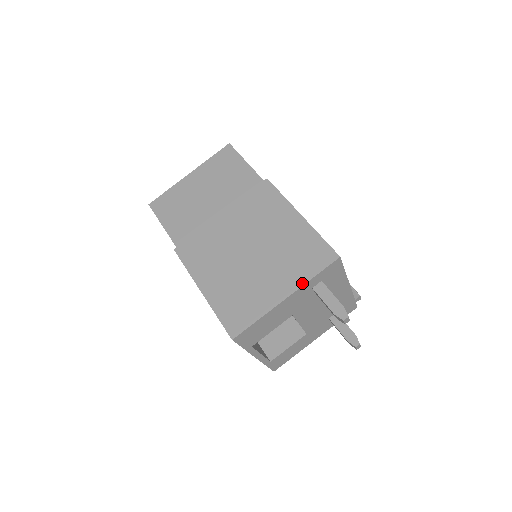
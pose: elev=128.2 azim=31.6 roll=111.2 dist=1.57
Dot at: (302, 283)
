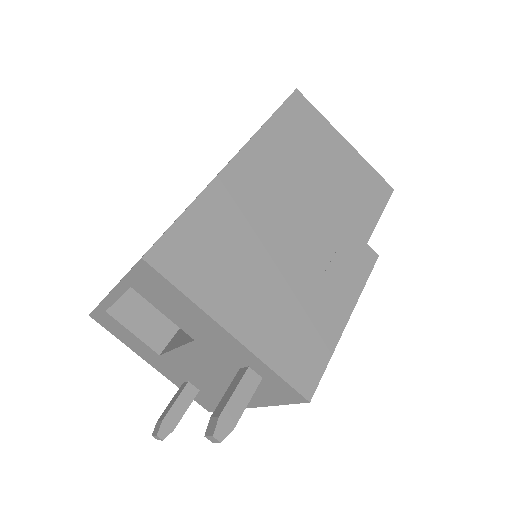
Dot at: (259, 353)
